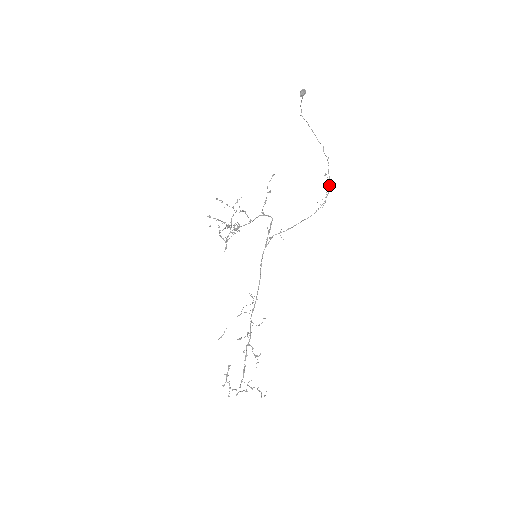
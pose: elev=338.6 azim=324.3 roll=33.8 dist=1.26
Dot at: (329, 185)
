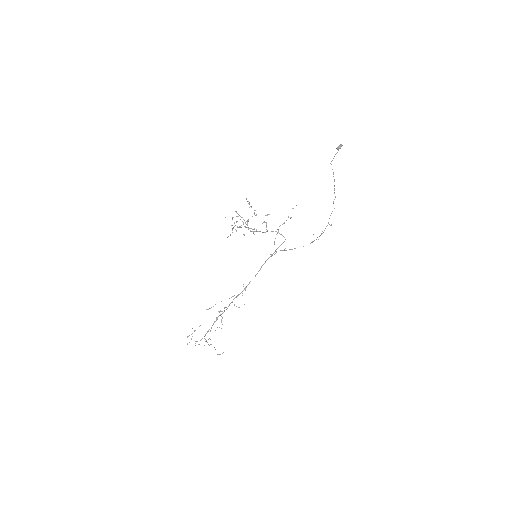
Dot at: occluded
